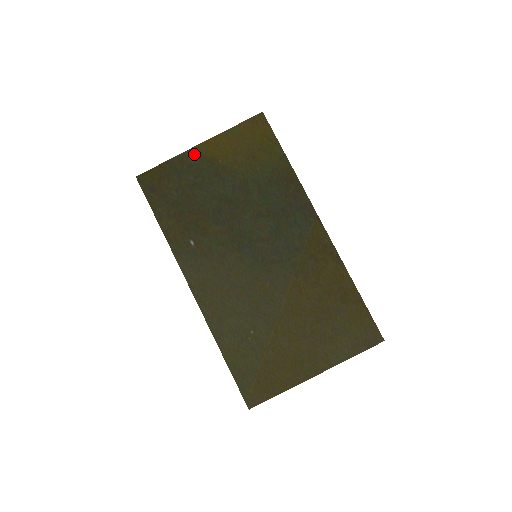
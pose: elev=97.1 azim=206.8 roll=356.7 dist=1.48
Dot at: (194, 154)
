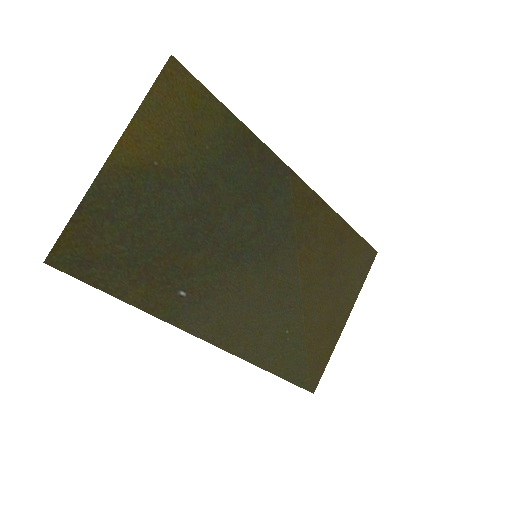
Dot at: (113, 173)
